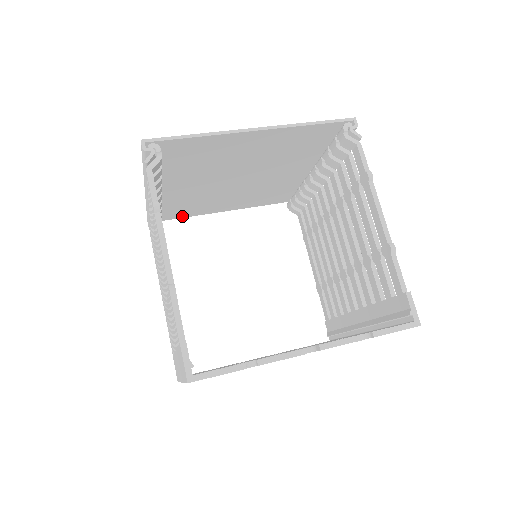
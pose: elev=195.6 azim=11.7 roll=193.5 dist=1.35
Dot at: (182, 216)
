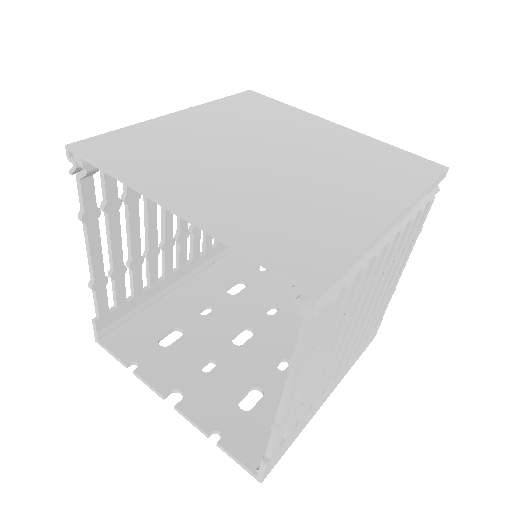
Dot at: (283, 107)
